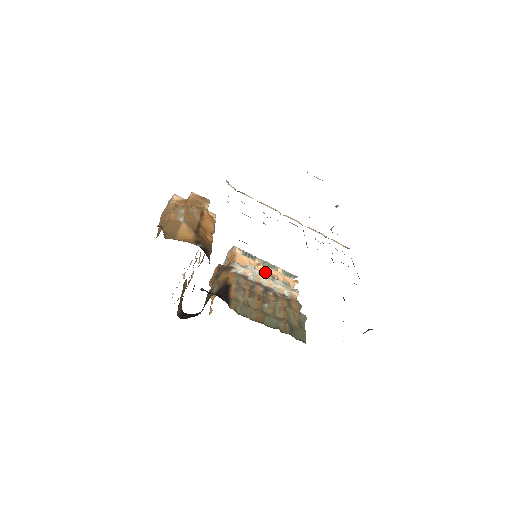
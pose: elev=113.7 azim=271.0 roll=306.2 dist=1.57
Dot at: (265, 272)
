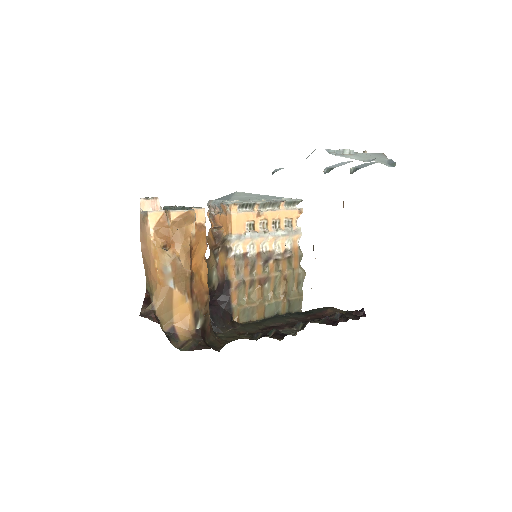
Dot at: (265, 222)
